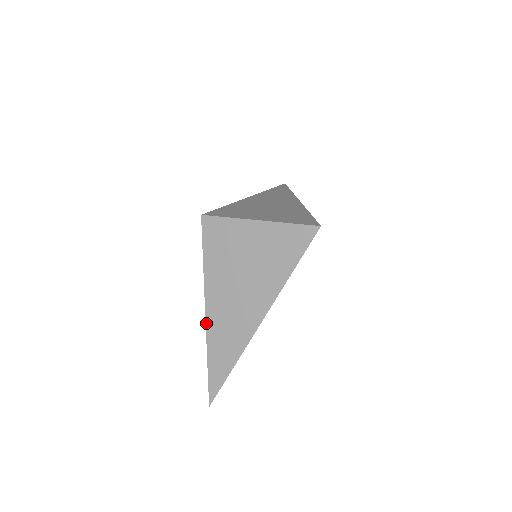
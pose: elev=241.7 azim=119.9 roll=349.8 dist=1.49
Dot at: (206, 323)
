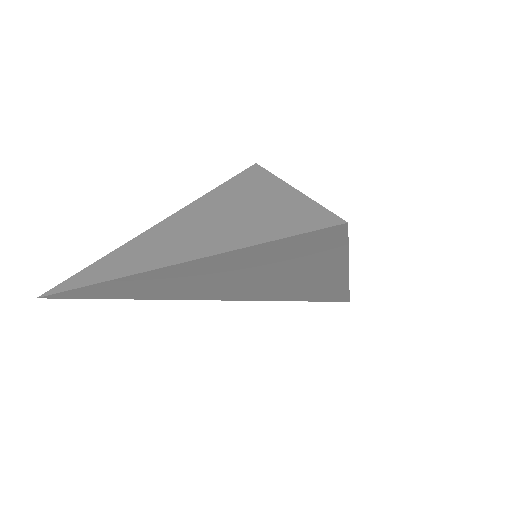
Dot at: (144, 232)
